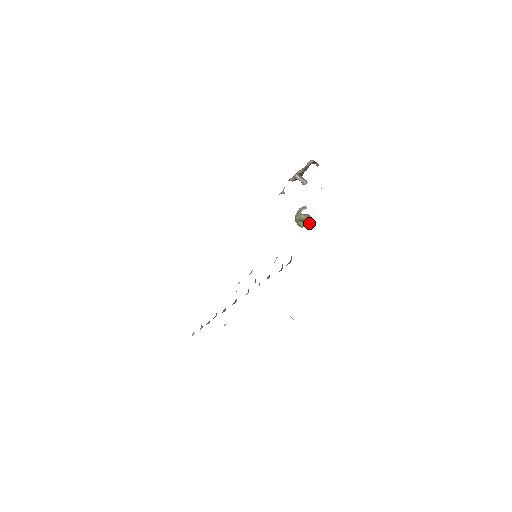
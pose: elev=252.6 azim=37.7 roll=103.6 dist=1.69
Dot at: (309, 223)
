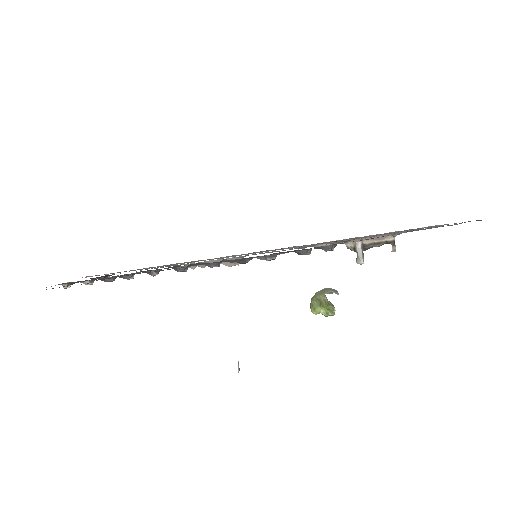
Dot at: (327, 314)
